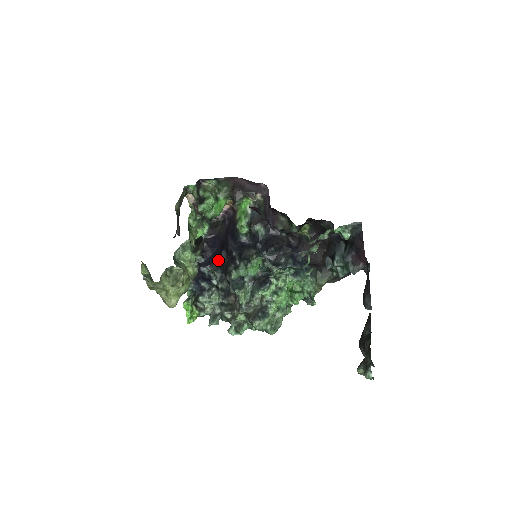
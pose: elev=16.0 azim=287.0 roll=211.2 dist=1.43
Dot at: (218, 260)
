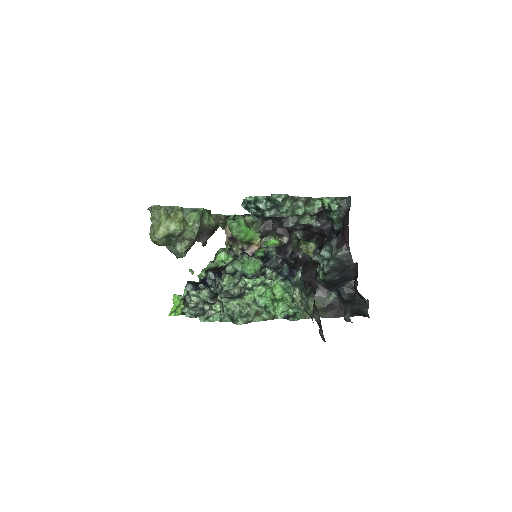
Dot at: occluded
